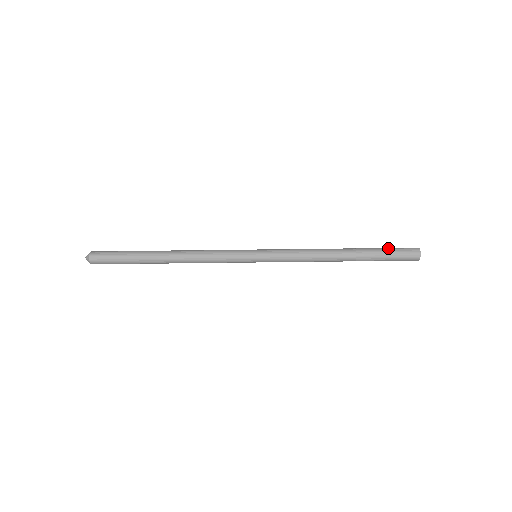
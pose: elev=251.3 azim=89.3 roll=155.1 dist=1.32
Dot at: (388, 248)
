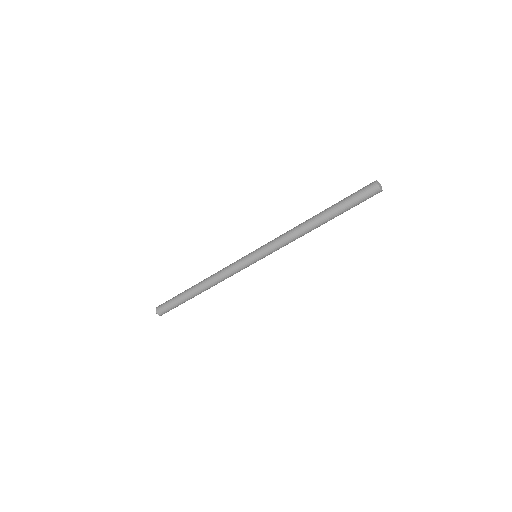
Dot at: (352, 200)
